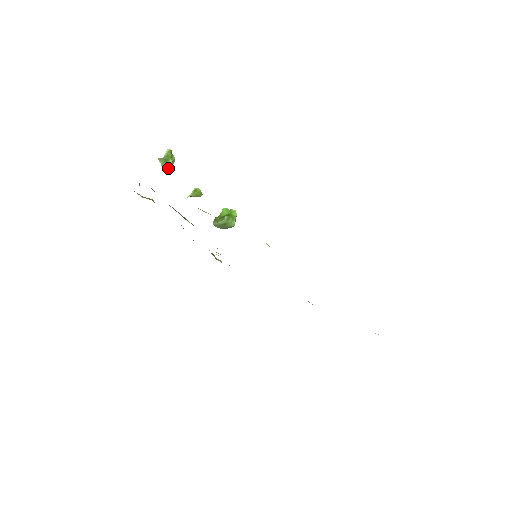
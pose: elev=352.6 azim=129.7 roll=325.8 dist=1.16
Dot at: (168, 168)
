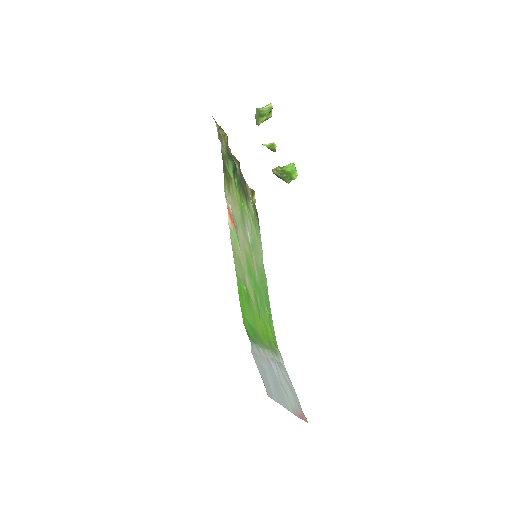
Dot at: (259, 121)
